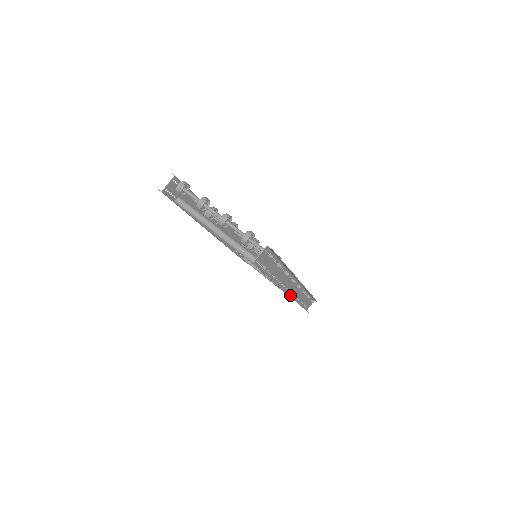
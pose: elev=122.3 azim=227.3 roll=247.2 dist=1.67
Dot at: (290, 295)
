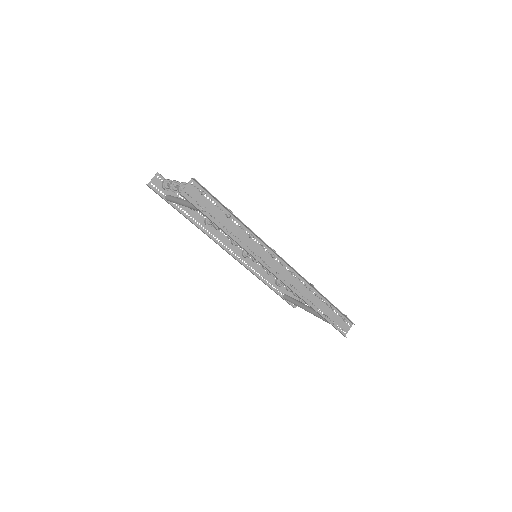
Dot at: occluded
